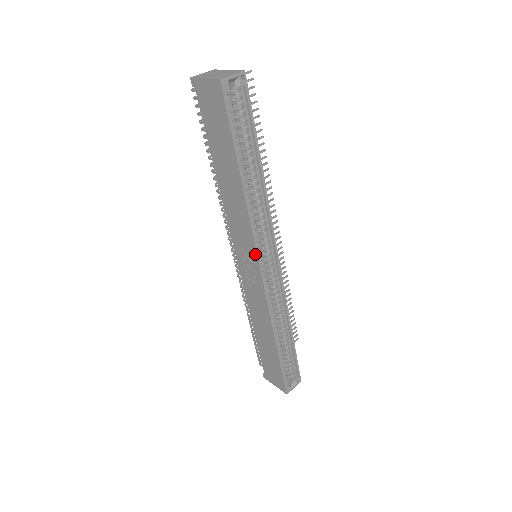
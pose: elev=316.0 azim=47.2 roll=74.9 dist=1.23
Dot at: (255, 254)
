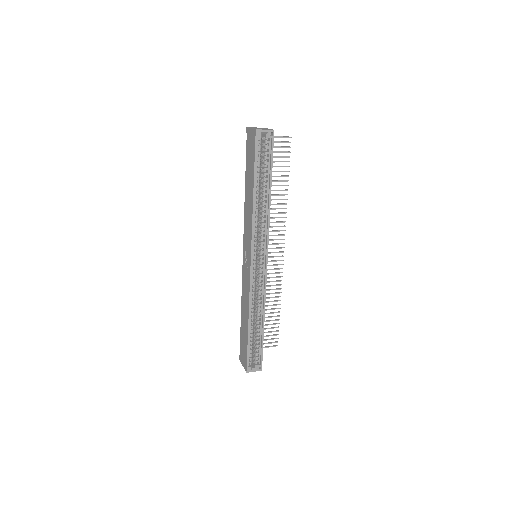
Dot at: (250, 248)
